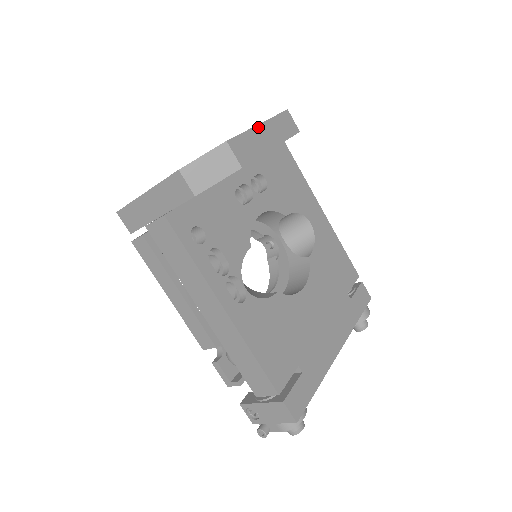
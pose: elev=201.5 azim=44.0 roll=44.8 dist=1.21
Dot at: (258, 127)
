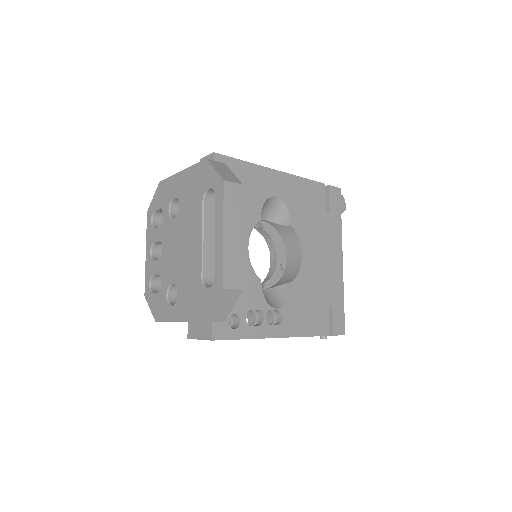
Dot at: (225, 239)
